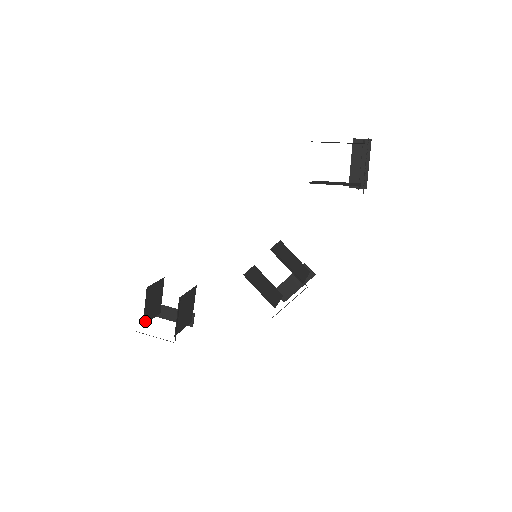
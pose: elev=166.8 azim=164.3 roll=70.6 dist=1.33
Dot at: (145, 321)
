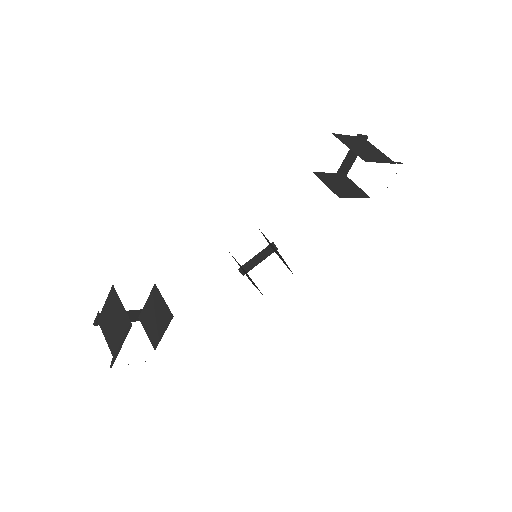
Dot at: occluded
